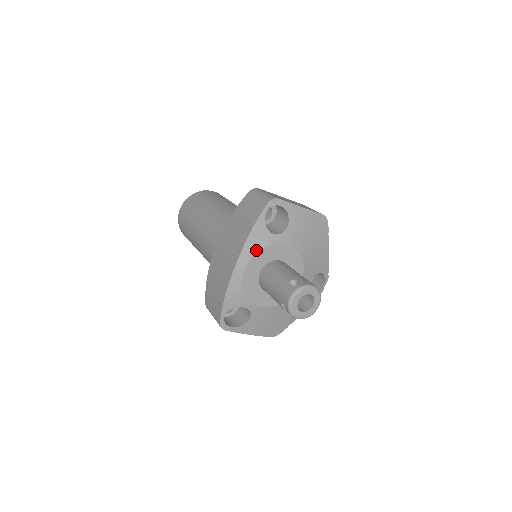
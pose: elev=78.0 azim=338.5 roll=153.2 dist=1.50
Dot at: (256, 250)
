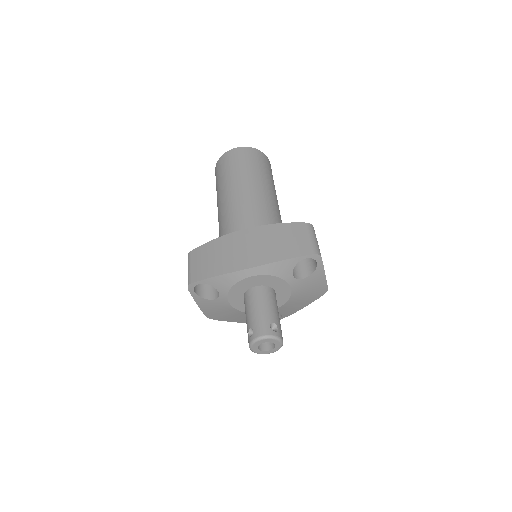
Dot at: (272, 273)
